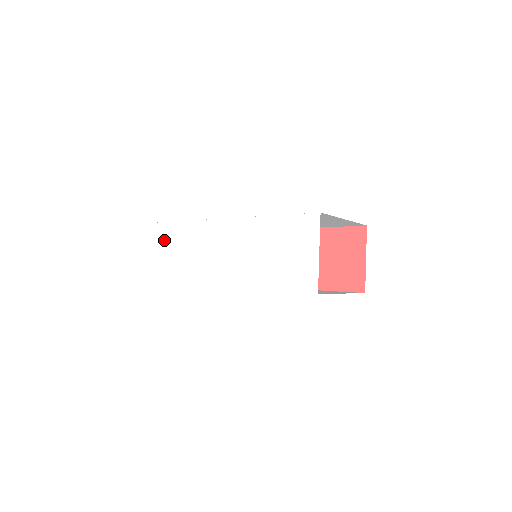
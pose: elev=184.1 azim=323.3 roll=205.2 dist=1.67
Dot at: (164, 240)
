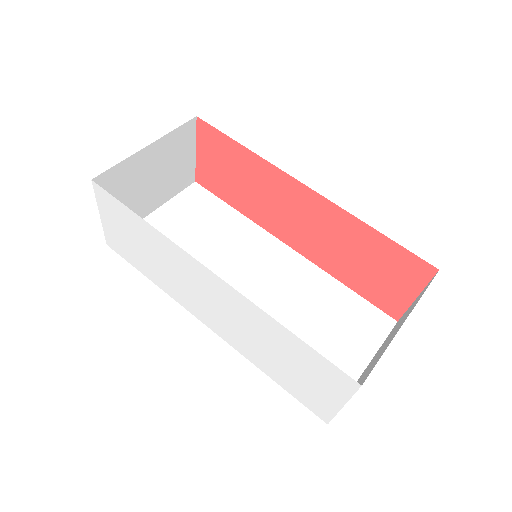
Dot at: (109, 211)
